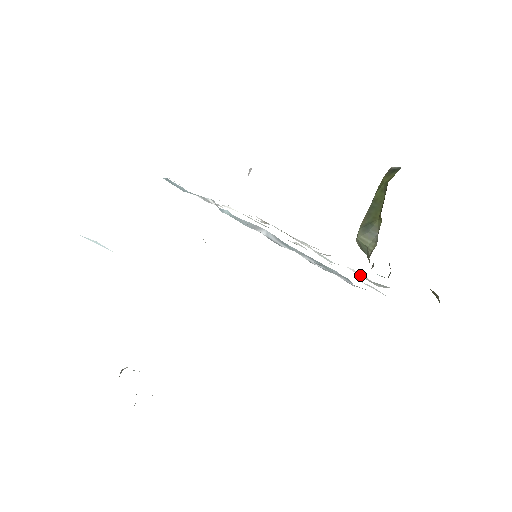
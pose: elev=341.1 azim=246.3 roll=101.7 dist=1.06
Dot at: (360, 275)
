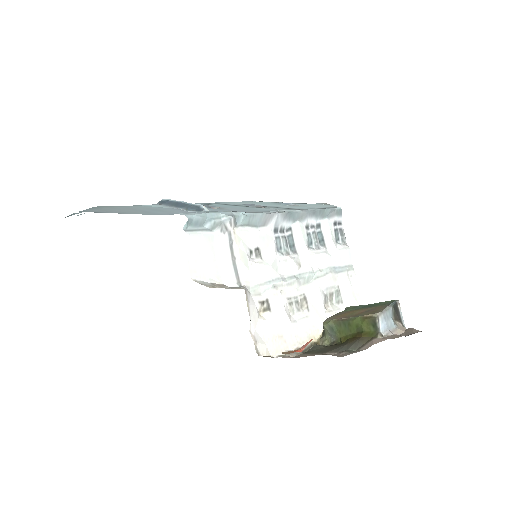
Dot at: (327, 292)
